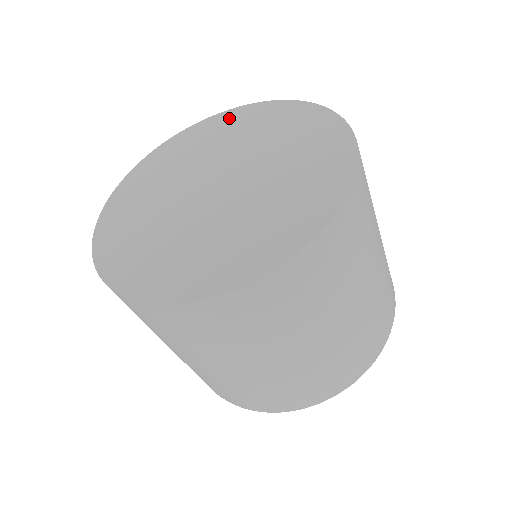
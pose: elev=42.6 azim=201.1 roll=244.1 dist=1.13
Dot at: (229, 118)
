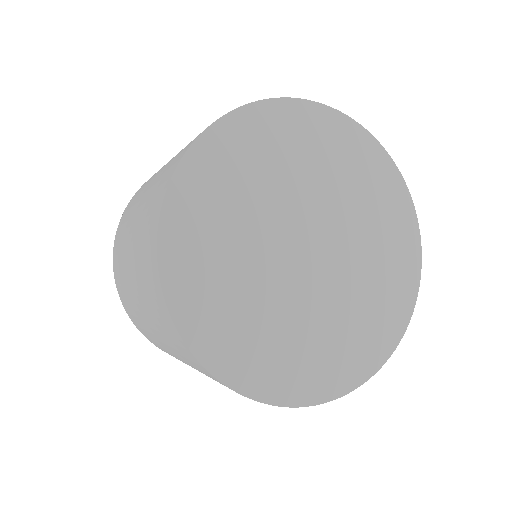
Dot at: (267, 123)
